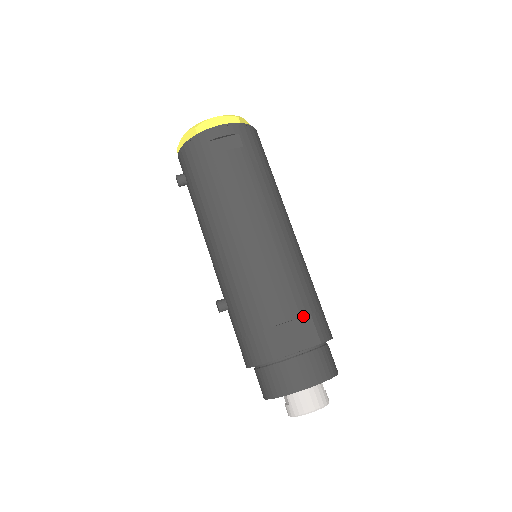
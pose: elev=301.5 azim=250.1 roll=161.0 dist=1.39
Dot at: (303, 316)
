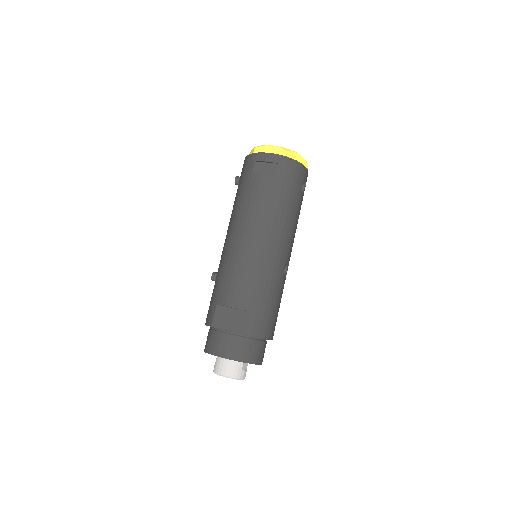
Dot at: (246, 310)
